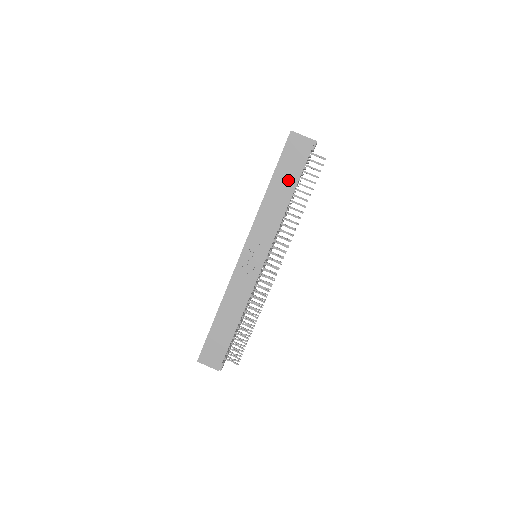
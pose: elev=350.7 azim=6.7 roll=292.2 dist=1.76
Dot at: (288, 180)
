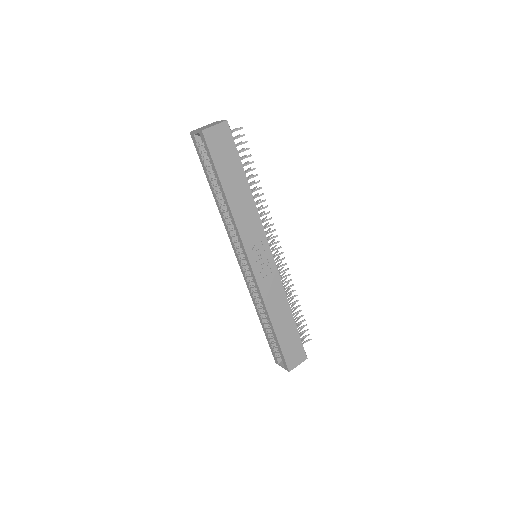
Dot at: (235, 174)
